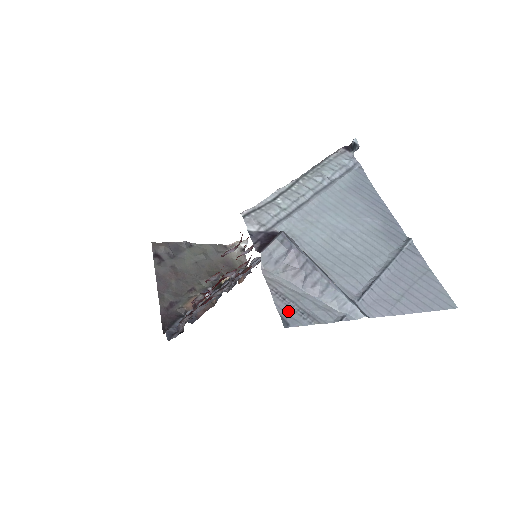
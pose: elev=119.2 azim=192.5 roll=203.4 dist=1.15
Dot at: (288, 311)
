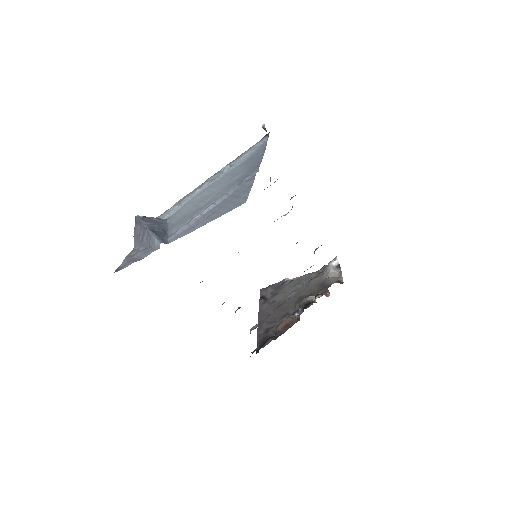
Dot at: (125, 263)
